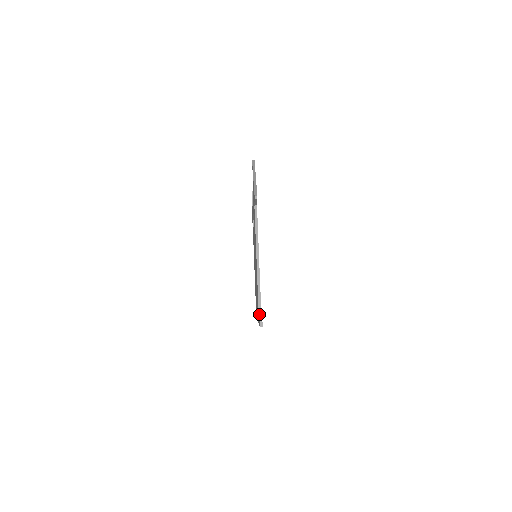
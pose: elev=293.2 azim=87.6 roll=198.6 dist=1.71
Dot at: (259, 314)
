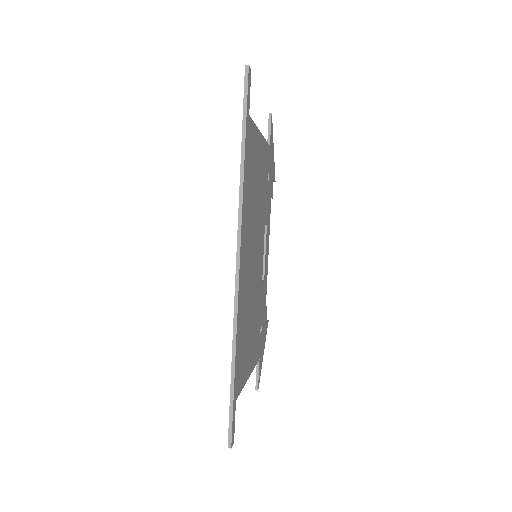
Dot at: occluded
